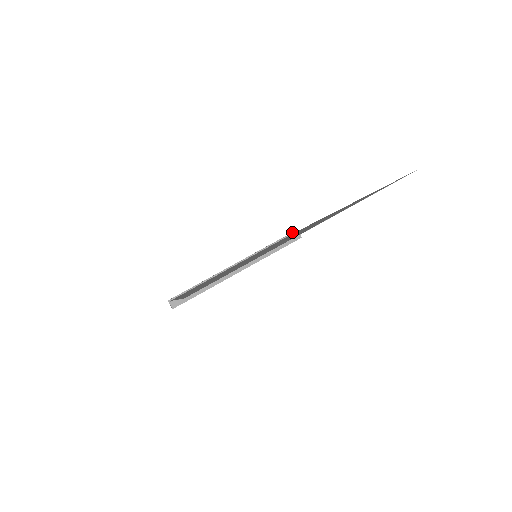
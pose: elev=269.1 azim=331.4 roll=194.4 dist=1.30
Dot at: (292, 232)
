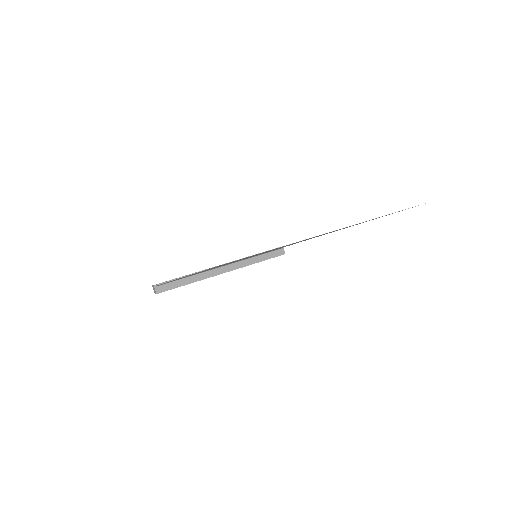
Dot at: (278, 247)
